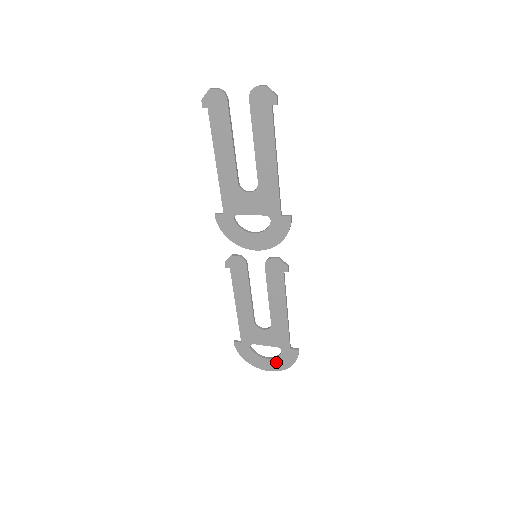
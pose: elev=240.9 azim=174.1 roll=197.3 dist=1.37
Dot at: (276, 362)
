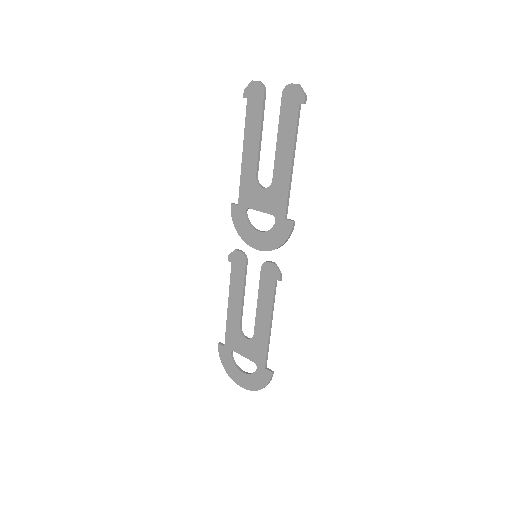
Dot at: (250, 379)
